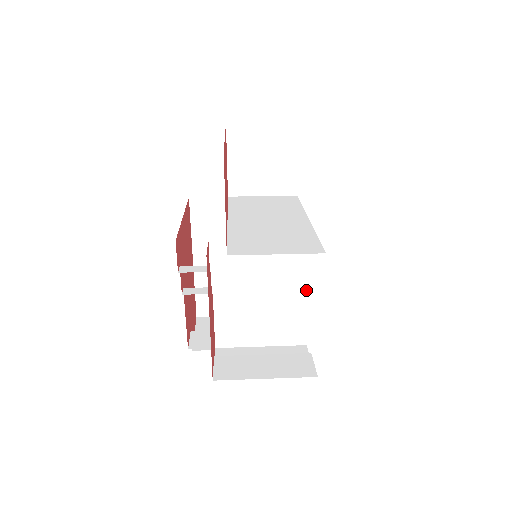
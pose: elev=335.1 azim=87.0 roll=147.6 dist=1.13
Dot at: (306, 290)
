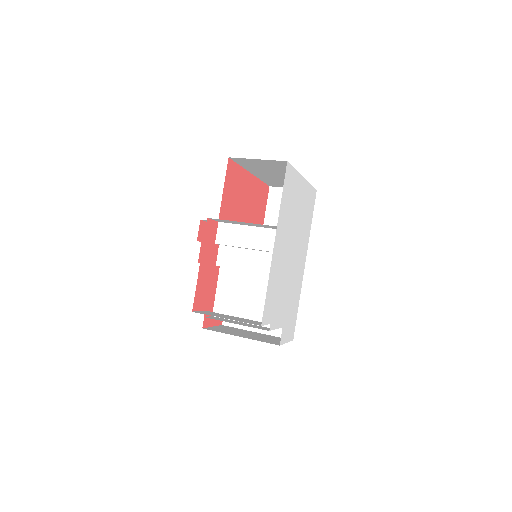
Dot at: occluded
